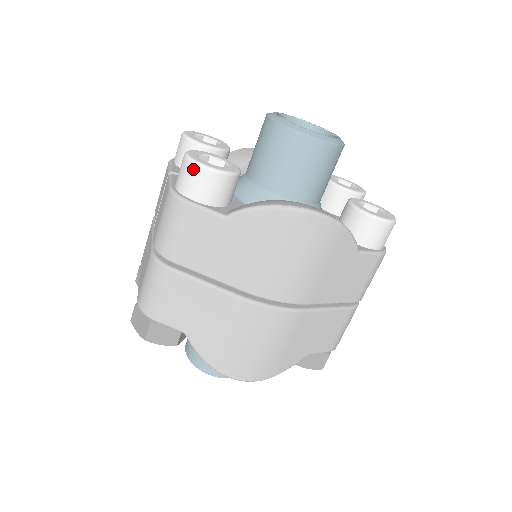
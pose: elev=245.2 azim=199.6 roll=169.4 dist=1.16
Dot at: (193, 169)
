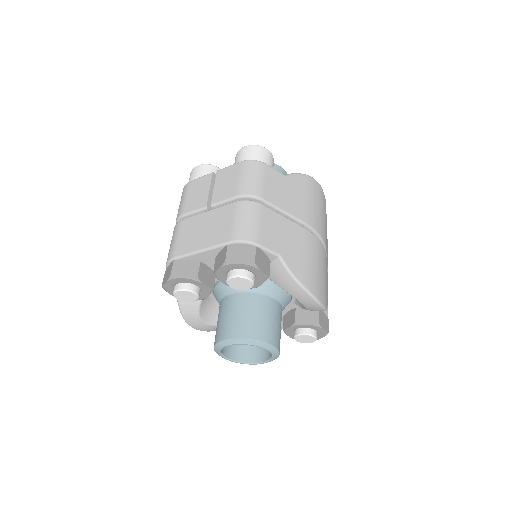
Dot at: (260, 149)
